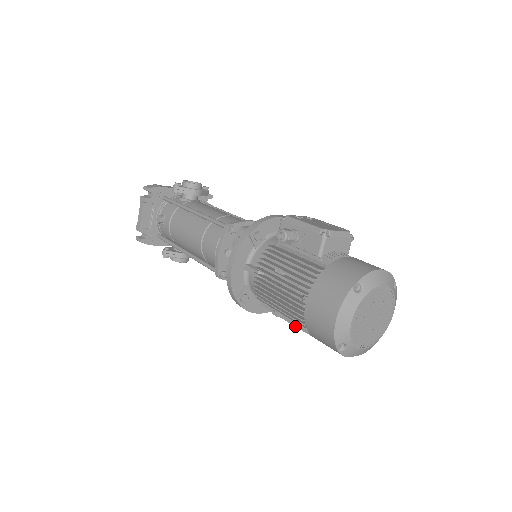
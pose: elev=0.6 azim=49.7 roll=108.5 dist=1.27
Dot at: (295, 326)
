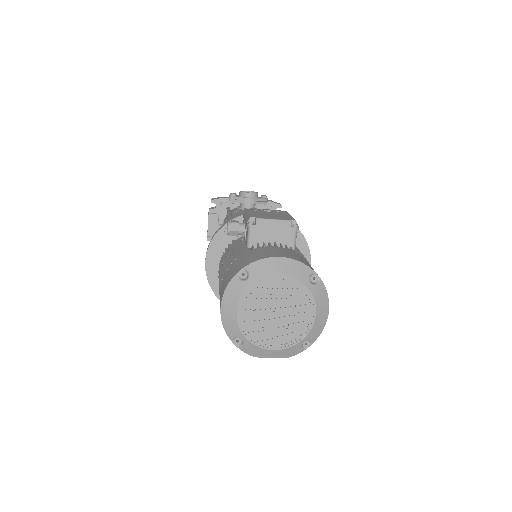
Dot at: occluded
